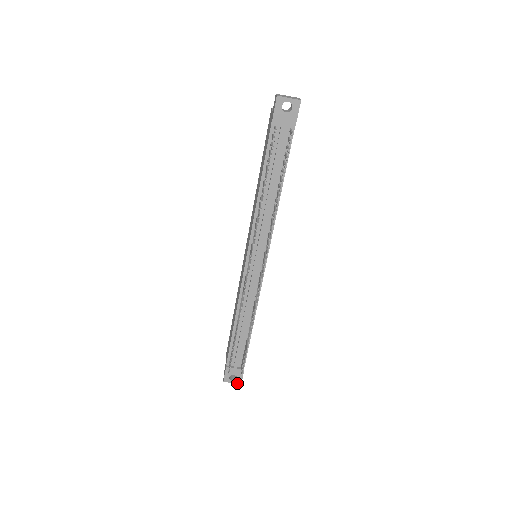
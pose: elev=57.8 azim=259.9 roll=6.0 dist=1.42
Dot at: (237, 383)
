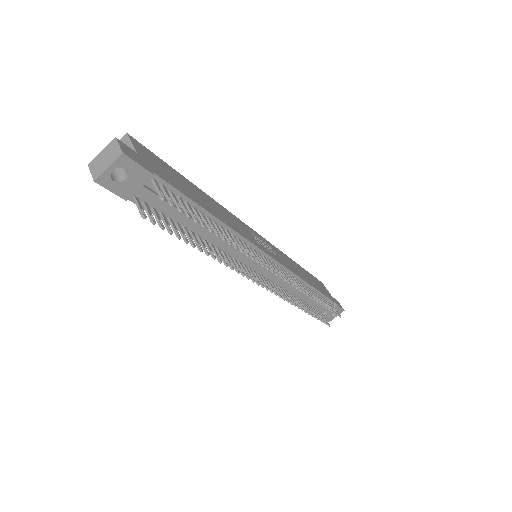
Dot at: (340, 313)
